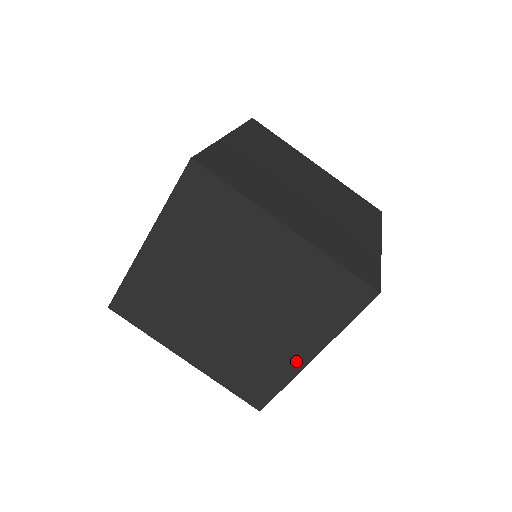
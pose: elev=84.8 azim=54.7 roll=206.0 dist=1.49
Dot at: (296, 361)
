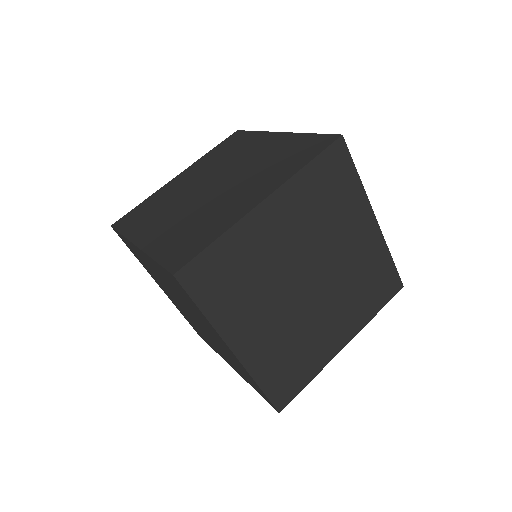
Dot at: (223, 358)
